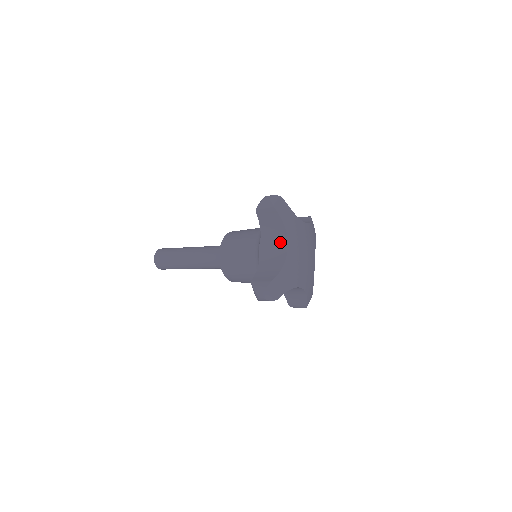
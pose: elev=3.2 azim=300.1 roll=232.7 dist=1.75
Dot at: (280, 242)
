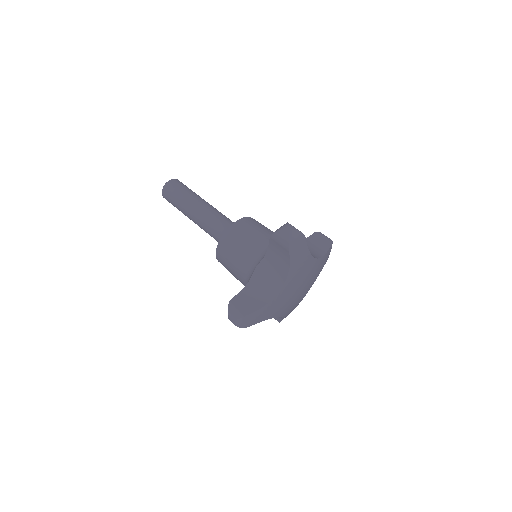
Dot at: (278, 277)
